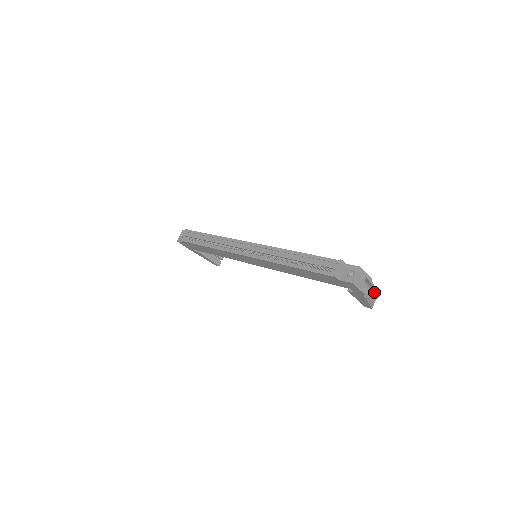
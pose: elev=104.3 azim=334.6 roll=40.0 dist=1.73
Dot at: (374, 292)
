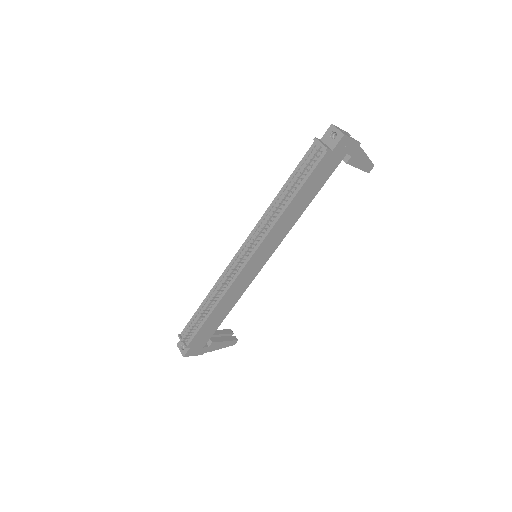
Dot at: occluded
